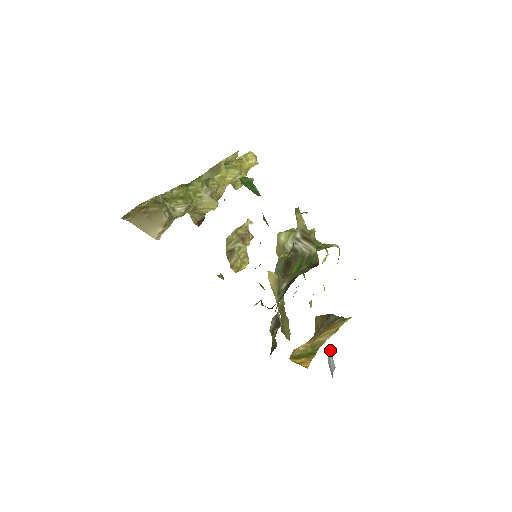
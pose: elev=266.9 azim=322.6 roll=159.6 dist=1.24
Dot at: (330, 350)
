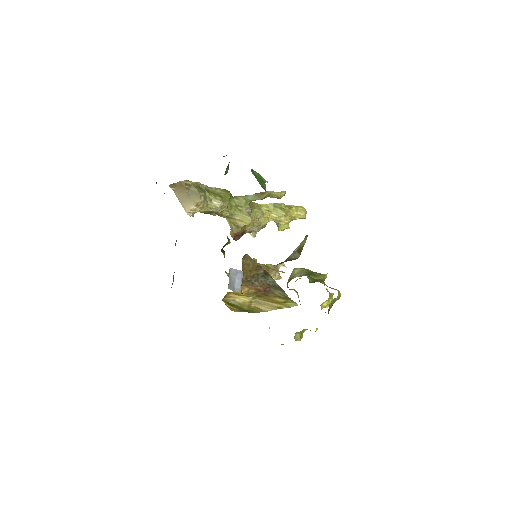
Dot at: (241, 274)
